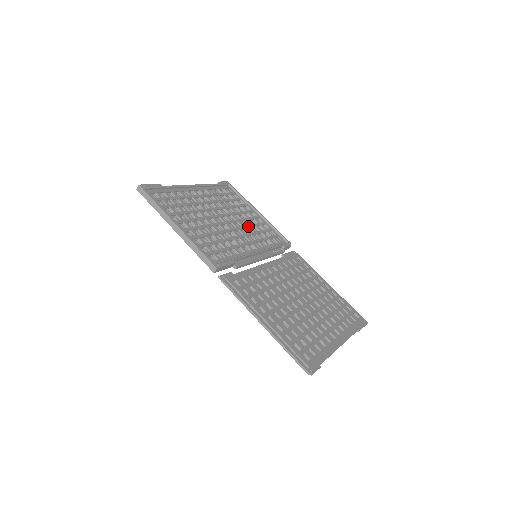
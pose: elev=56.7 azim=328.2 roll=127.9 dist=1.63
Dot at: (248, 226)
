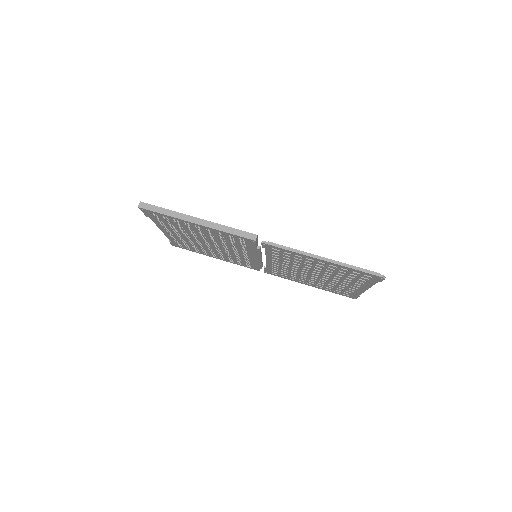
Dot at: occluded
